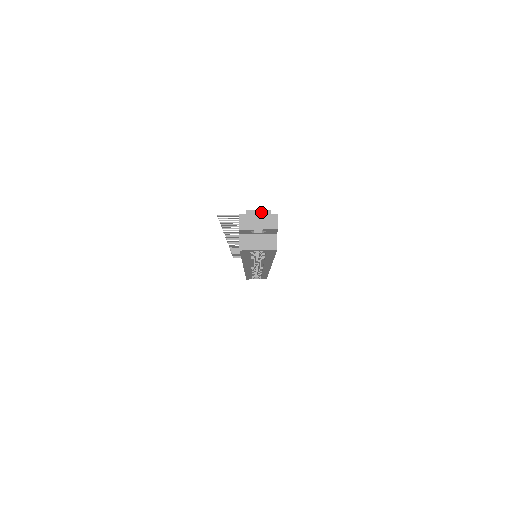
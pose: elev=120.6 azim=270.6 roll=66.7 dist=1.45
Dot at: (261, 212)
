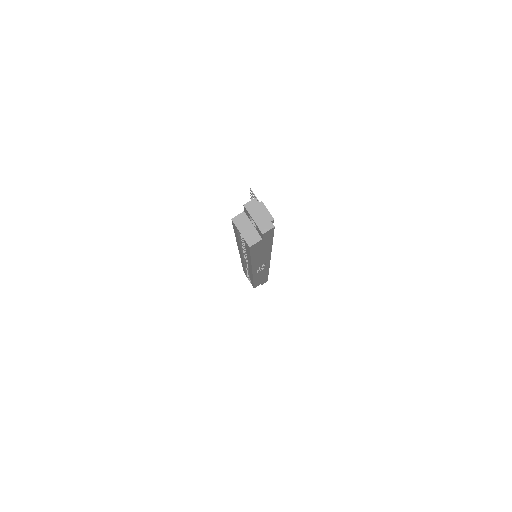
Dot at: (268, 213)
